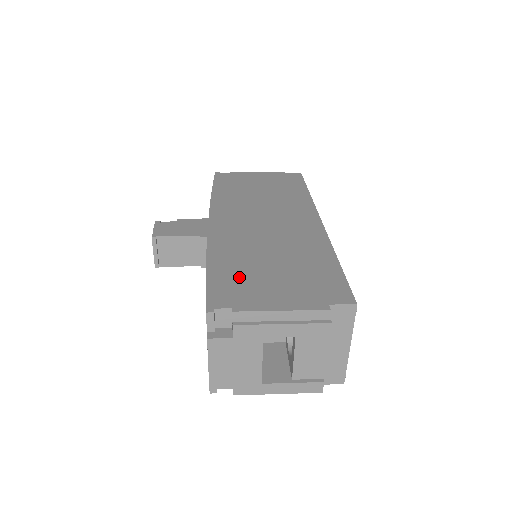
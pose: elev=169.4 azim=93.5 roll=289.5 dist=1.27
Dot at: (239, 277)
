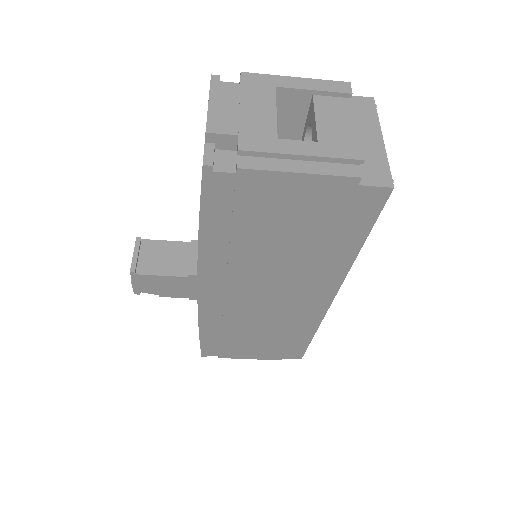
Dot at: occluded
